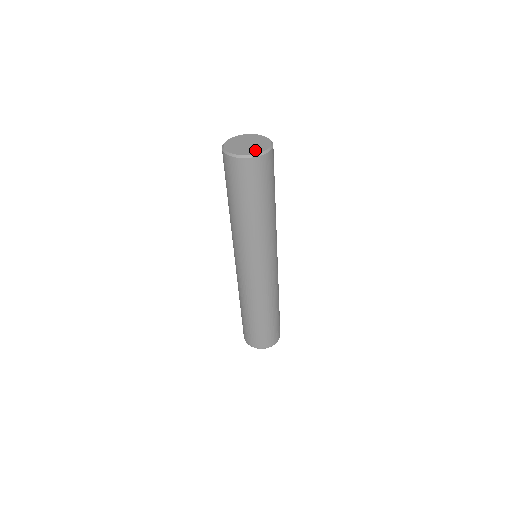
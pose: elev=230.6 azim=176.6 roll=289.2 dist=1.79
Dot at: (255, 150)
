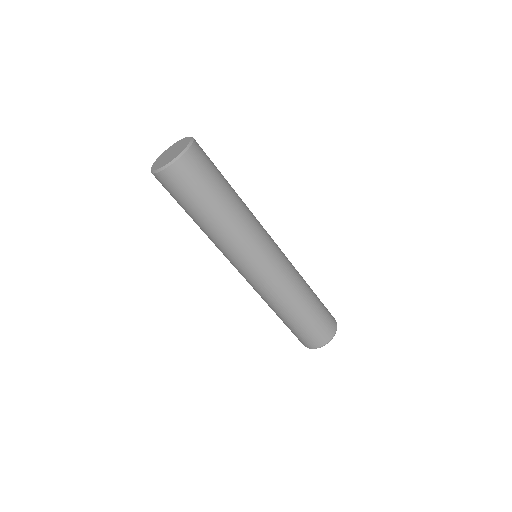
Dot at: (172, 158)
